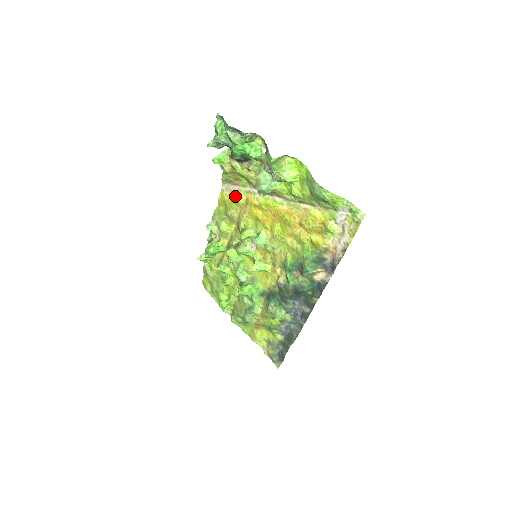
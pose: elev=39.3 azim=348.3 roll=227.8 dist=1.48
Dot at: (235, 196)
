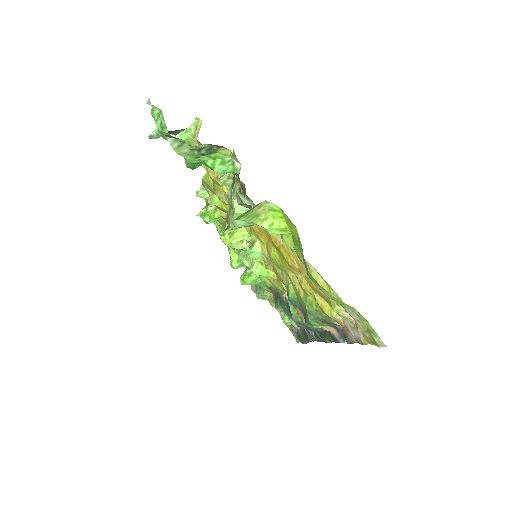
Dot at: occluded
